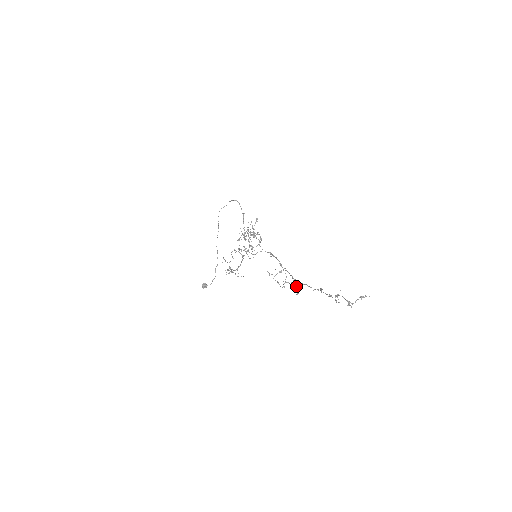
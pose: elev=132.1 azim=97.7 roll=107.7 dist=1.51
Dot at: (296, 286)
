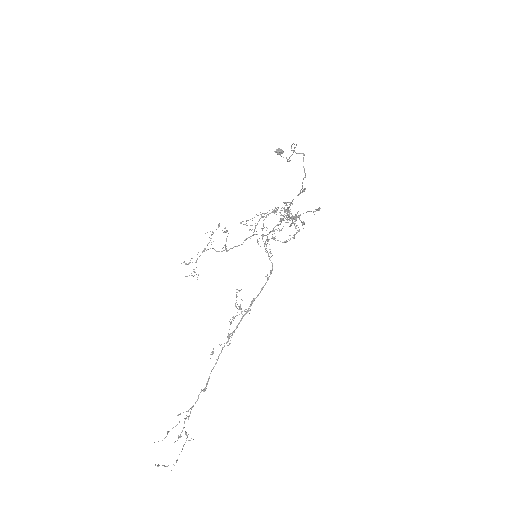
Dot at: occluded
